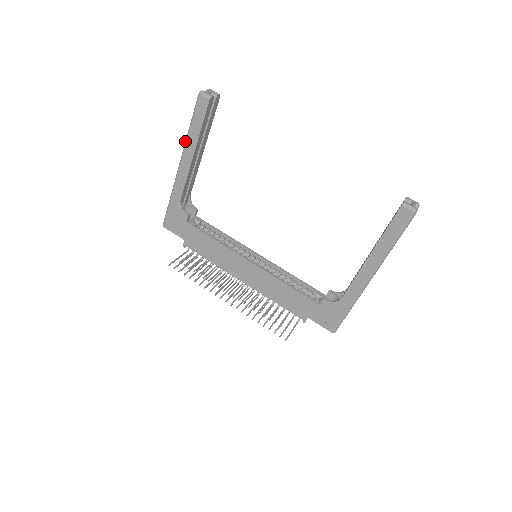
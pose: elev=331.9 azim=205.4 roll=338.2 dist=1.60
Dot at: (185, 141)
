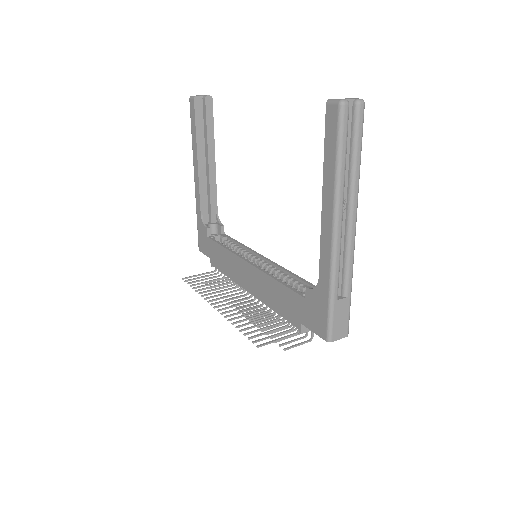
Dot at: (193, 151)
